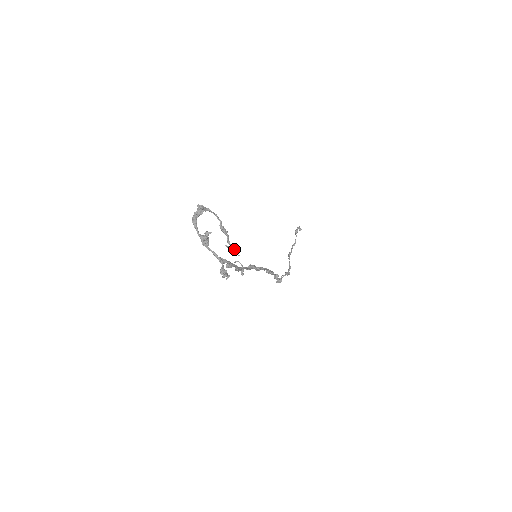
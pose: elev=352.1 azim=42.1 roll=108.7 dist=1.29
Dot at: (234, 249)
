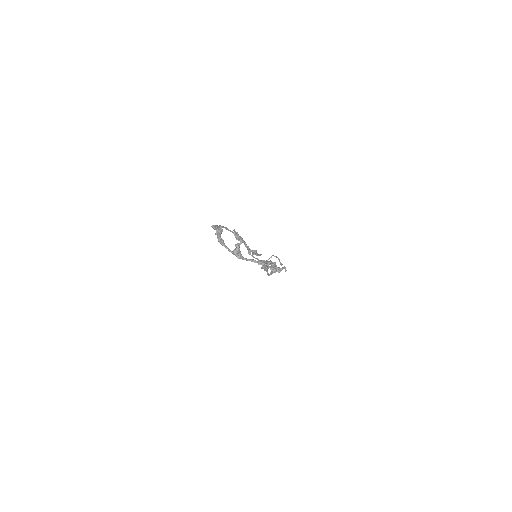
Dot at: (256, 251)
